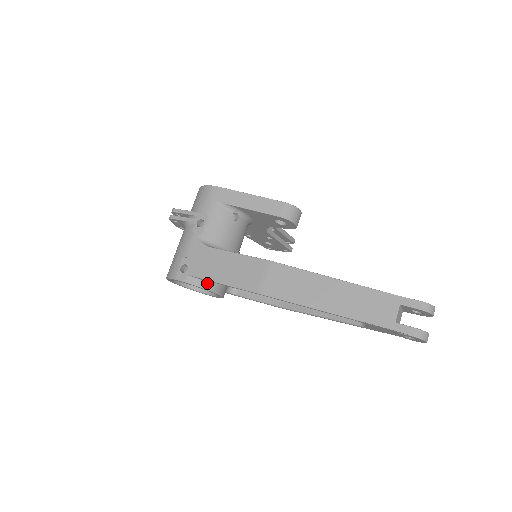
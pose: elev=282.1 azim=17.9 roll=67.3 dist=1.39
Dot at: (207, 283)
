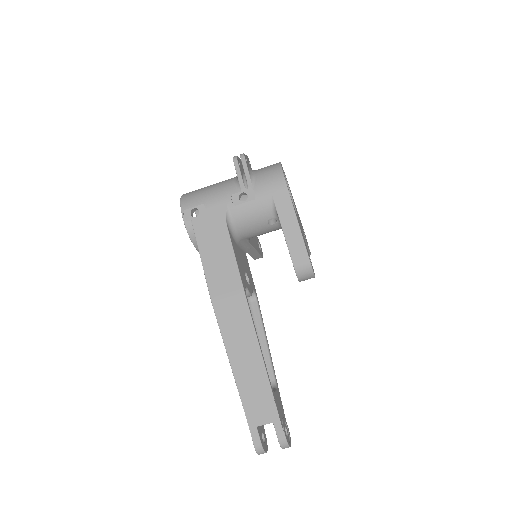
Dot at: occluded
